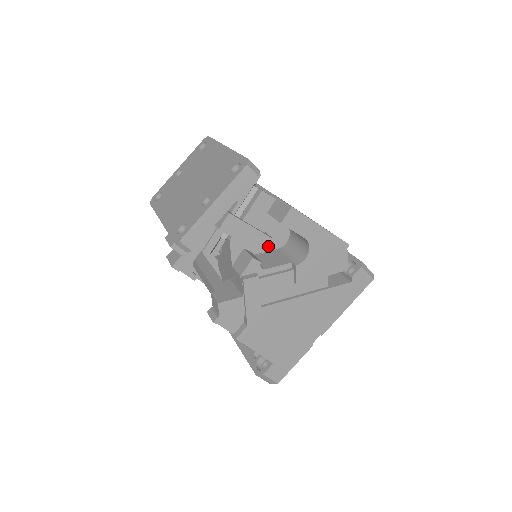
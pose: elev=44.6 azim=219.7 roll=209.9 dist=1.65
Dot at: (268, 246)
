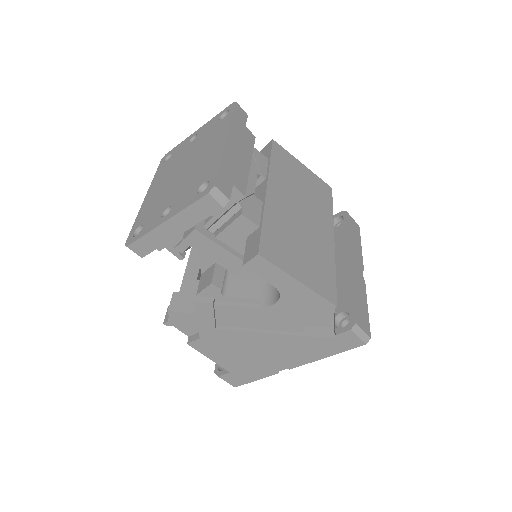
Dot at: occluded
